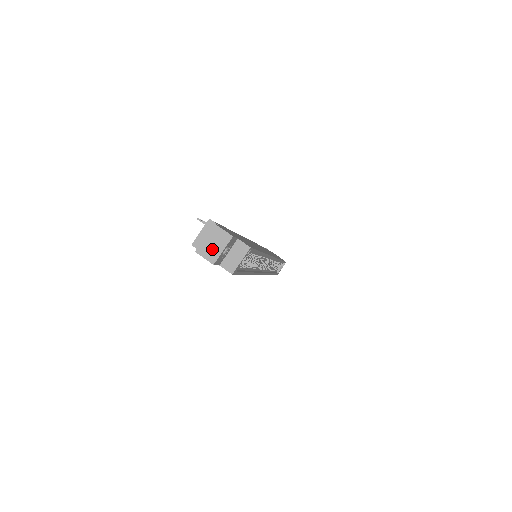
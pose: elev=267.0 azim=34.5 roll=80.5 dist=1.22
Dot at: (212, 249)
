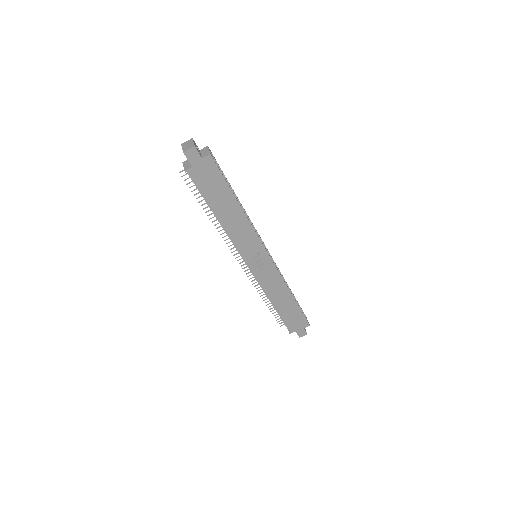
Dot at: (189, 146)
